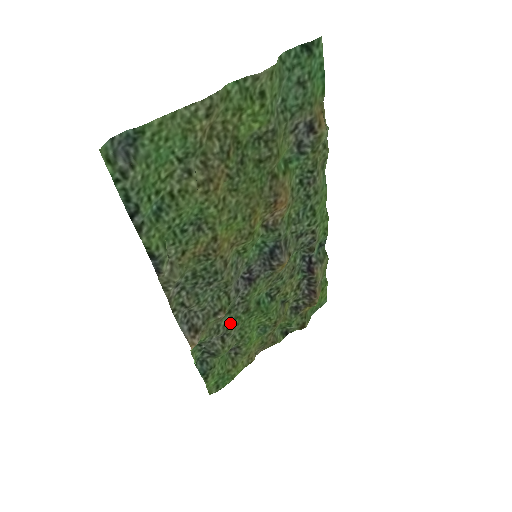
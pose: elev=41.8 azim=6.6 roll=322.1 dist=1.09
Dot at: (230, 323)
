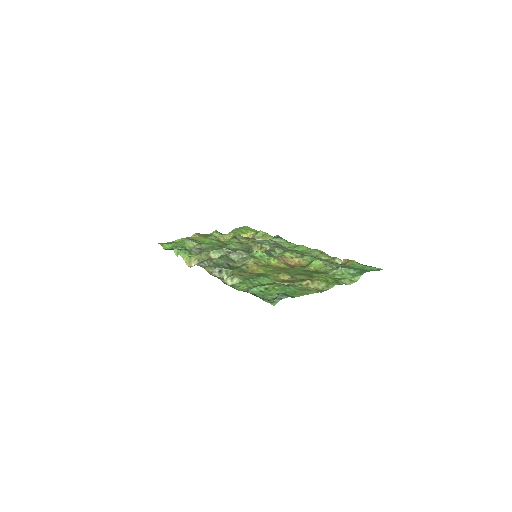
Dot at: (208, 248)
